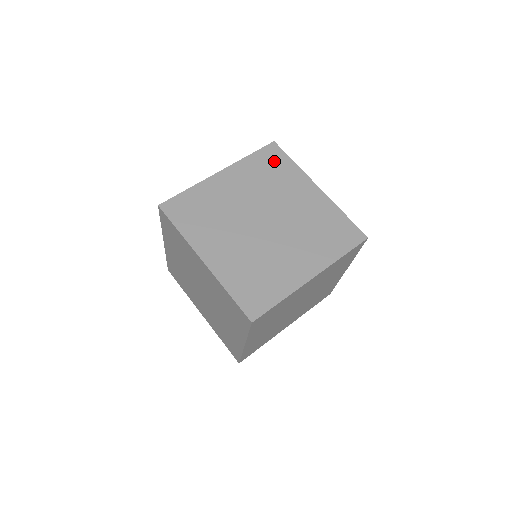
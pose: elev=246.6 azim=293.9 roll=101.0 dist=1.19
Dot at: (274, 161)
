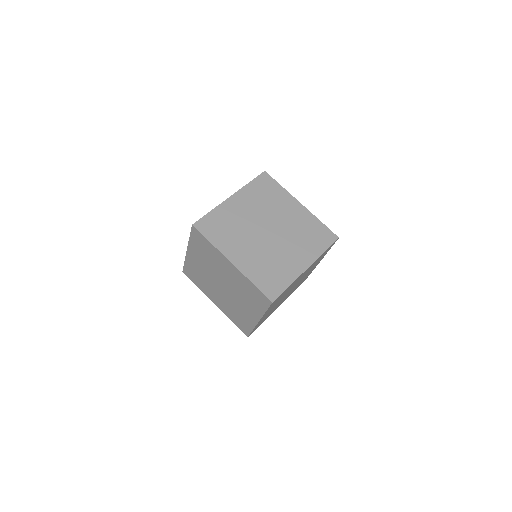
Dot at: (267, 186)
